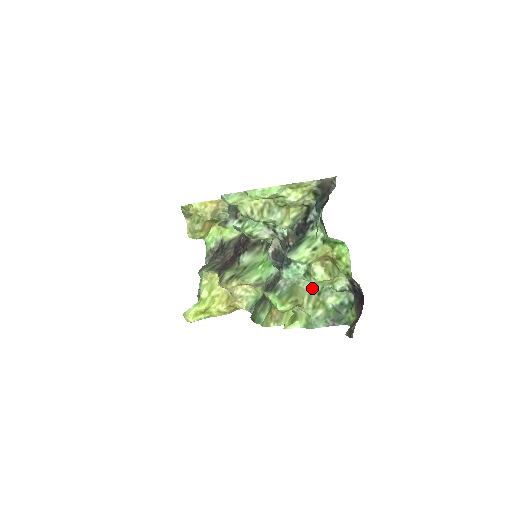
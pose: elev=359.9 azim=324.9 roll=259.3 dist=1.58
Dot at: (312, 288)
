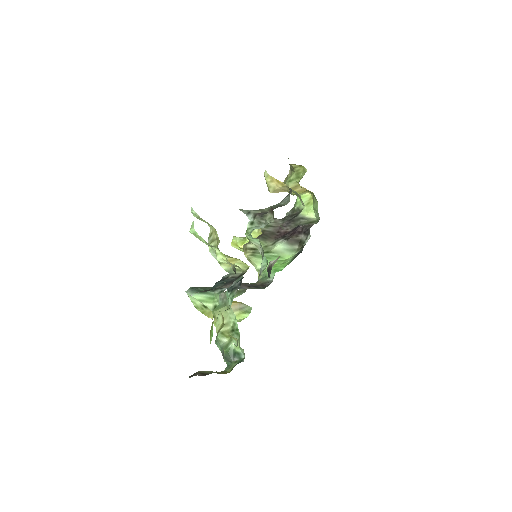
Dot at: (234, 322)
